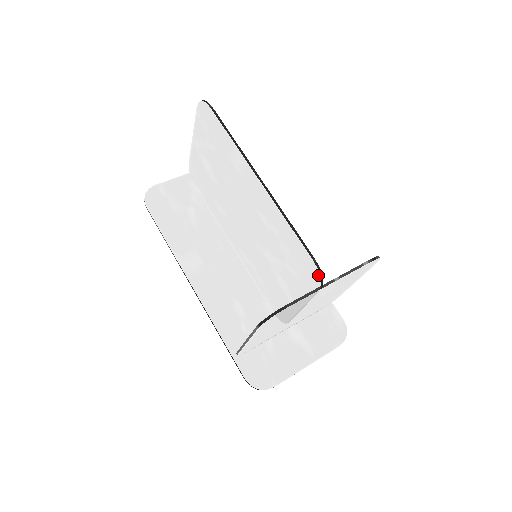
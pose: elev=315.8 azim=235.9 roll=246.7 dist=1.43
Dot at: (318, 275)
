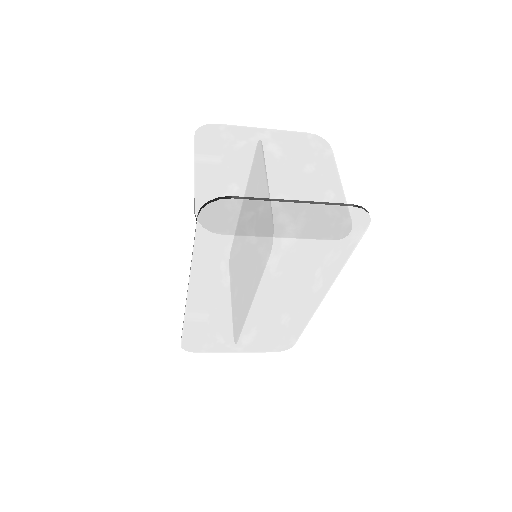
Dot at: occluded
